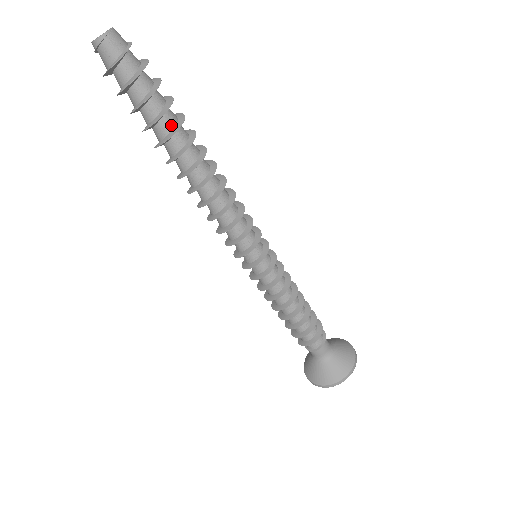
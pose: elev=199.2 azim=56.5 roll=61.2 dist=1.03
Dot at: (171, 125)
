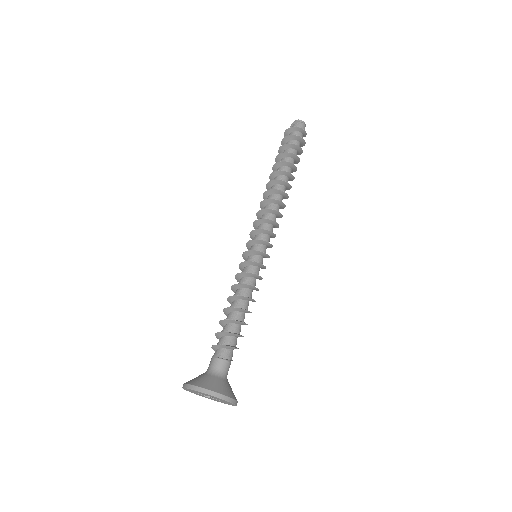
Dot at: occluded
